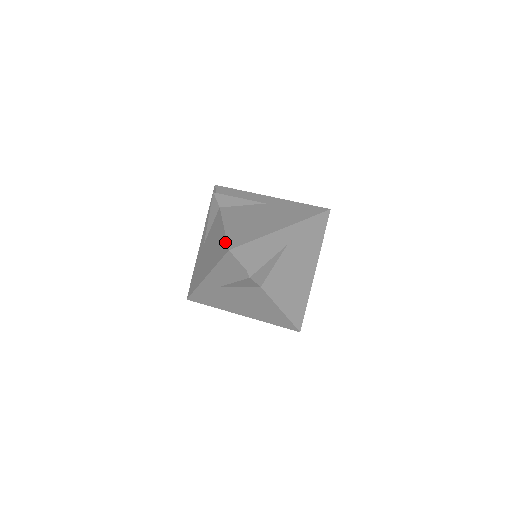
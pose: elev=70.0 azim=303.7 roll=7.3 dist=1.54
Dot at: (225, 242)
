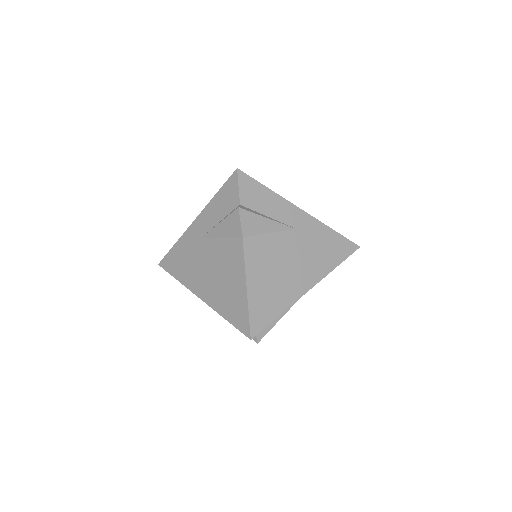
Dot at: (246, 317)
